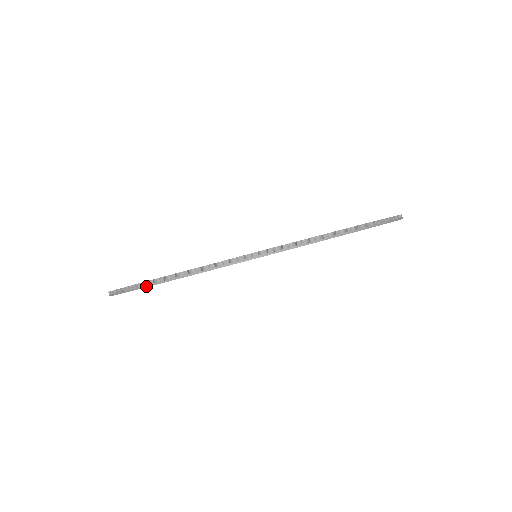
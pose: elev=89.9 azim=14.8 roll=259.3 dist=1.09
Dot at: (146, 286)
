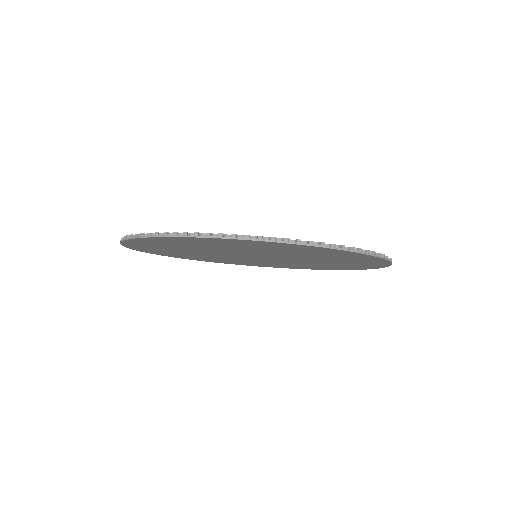
Dot at: (127, 247)
